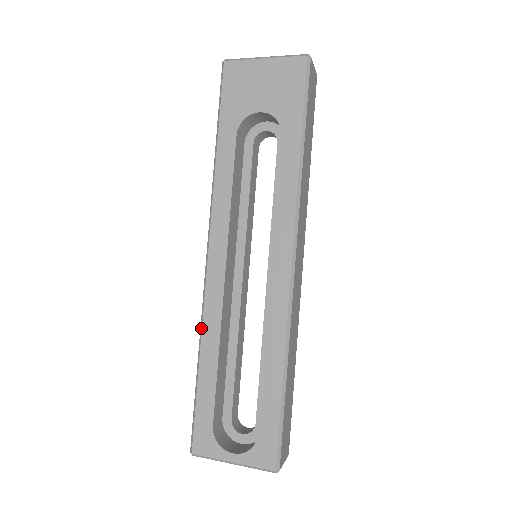
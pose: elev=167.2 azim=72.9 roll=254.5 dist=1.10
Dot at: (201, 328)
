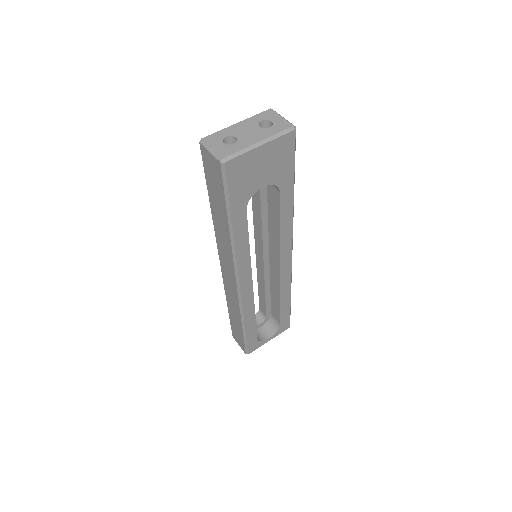
Dot at: (242, 315)
